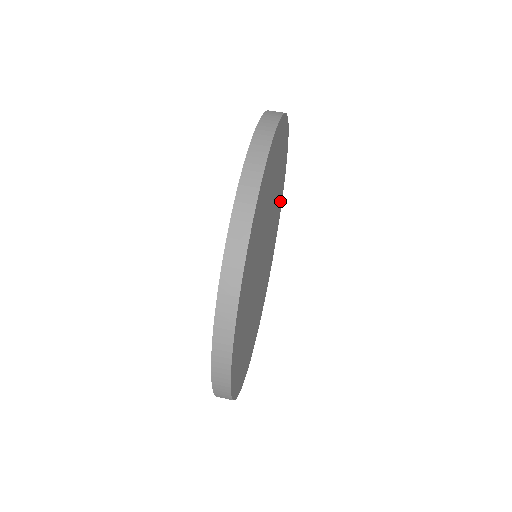
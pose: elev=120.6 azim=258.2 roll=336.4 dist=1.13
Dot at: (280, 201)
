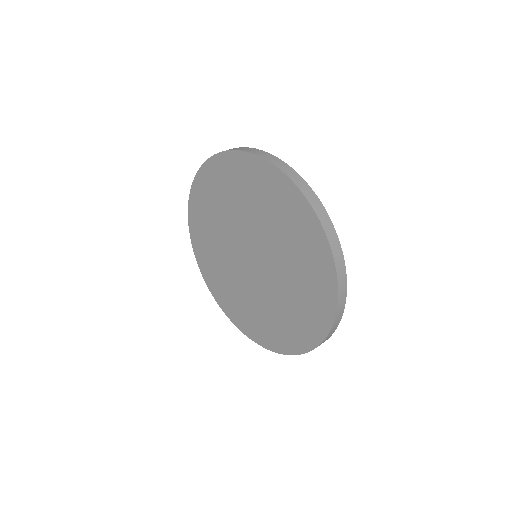
Dot at: occluded
